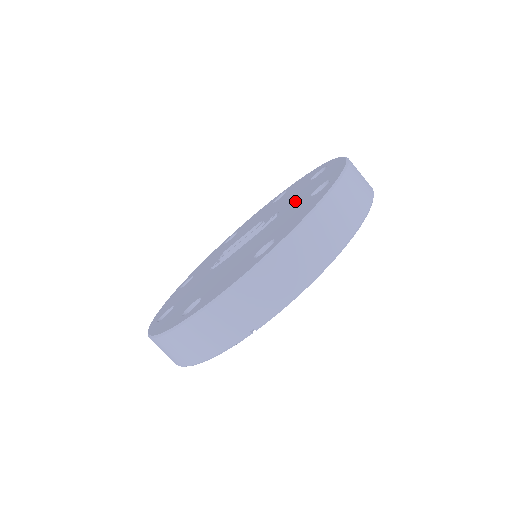
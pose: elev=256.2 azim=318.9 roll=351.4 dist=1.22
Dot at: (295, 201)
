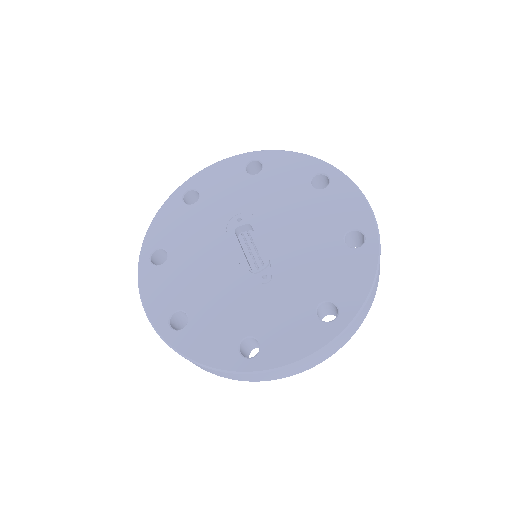
Dot at: (267, 307)
